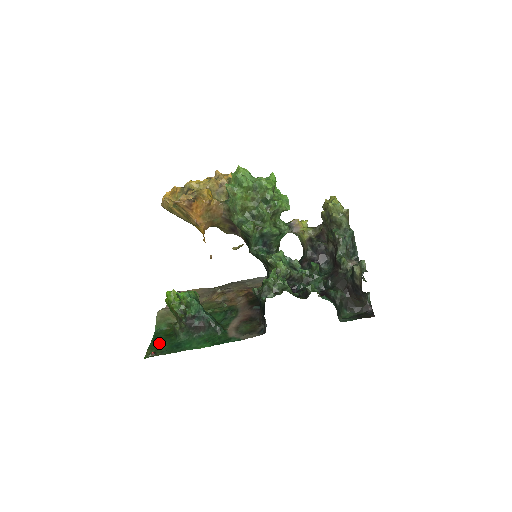
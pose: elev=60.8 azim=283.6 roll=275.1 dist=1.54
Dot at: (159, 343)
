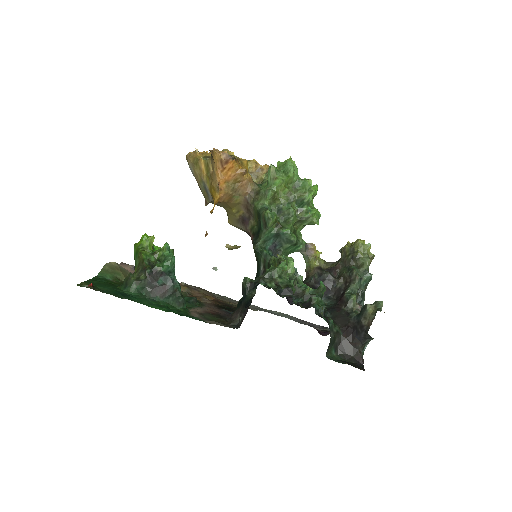
Dot at: (100, 284)
